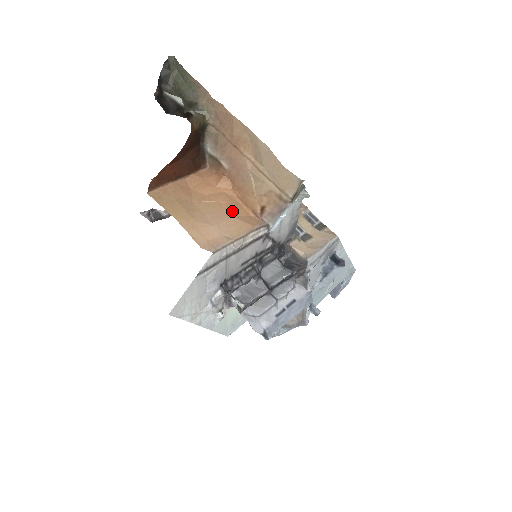
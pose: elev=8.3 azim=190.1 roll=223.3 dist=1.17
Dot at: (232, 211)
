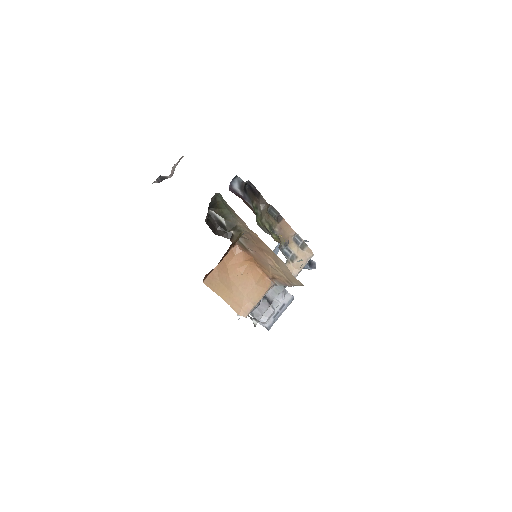
Dot at: (254, 280)
